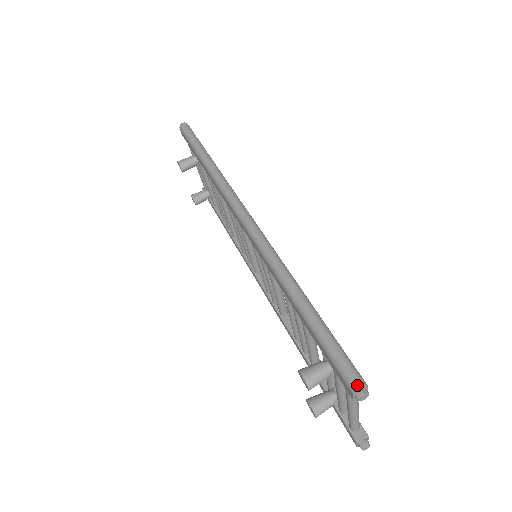
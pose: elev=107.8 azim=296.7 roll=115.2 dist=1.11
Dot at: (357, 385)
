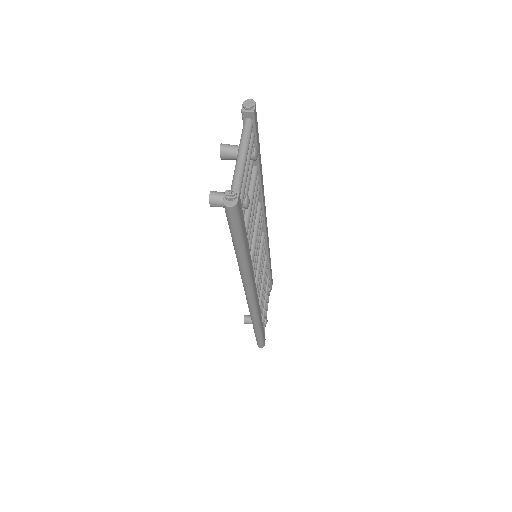
Dot at: occluded
